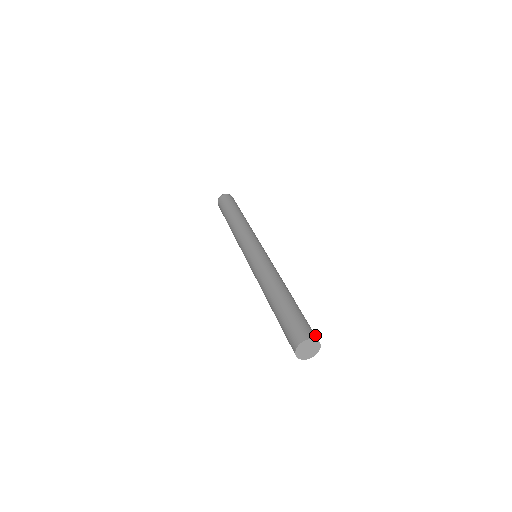
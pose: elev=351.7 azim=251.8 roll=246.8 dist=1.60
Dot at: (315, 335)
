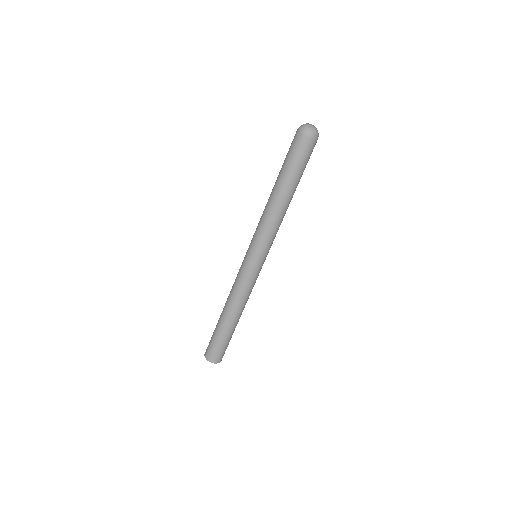
Dot at: (216, 359)
